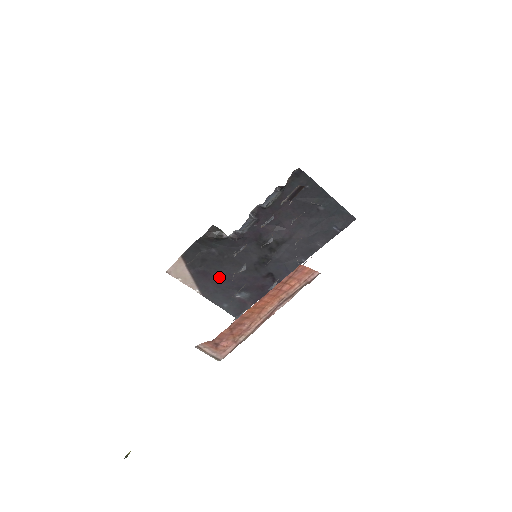
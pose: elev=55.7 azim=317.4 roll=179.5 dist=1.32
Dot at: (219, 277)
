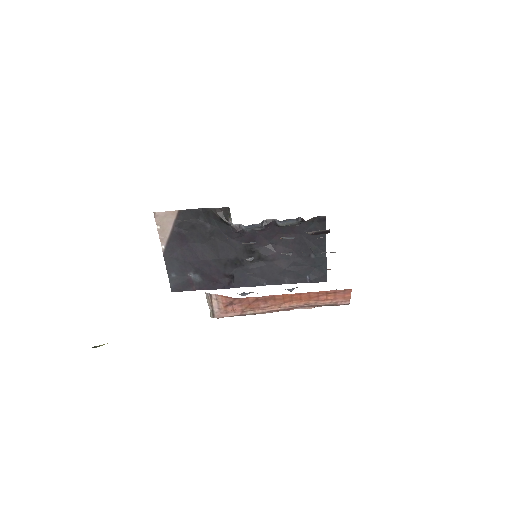
Dot at: (191, 249)
